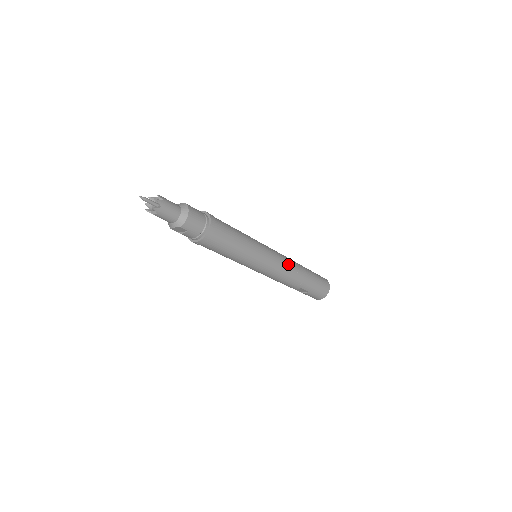
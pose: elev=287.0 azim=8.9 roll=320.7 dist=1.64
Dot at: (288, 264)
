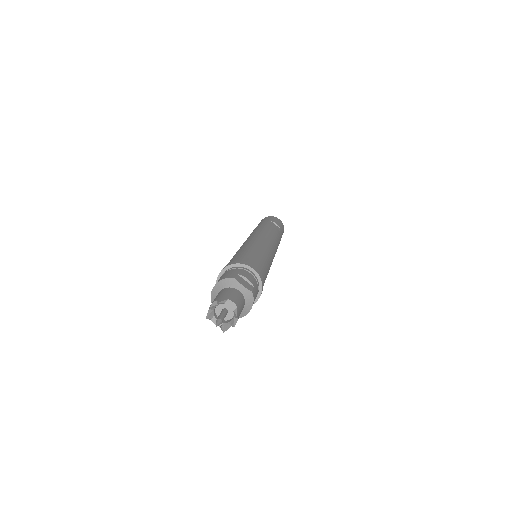
Dot at: occluded
